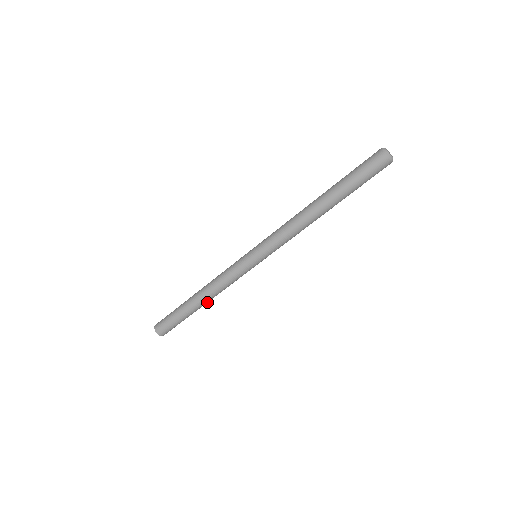
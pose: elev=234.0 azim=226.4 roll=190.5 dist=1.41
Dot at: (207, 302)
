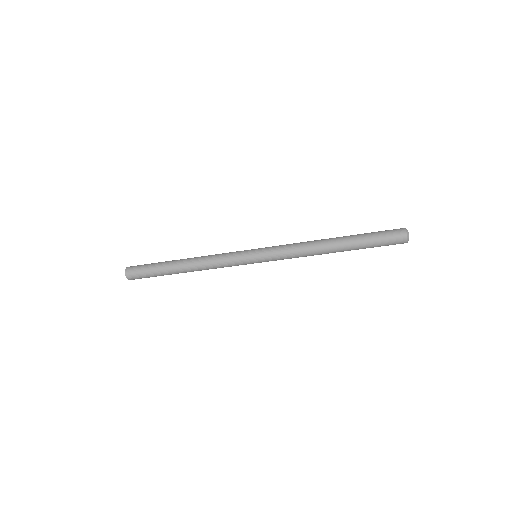
Dot at: occluded
